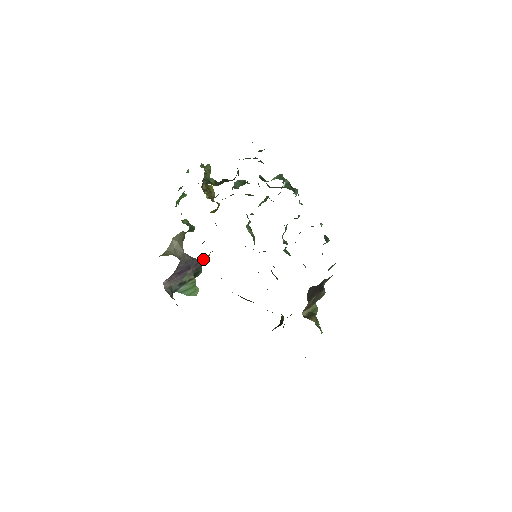
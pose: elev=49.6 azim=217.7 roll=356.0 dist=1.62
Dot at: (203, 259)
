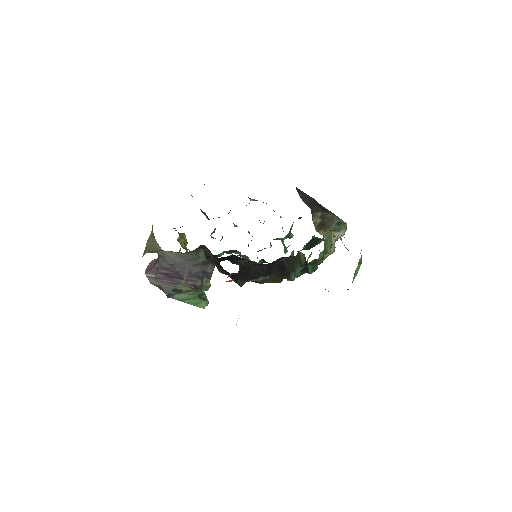
Dot at: (197, 275)
